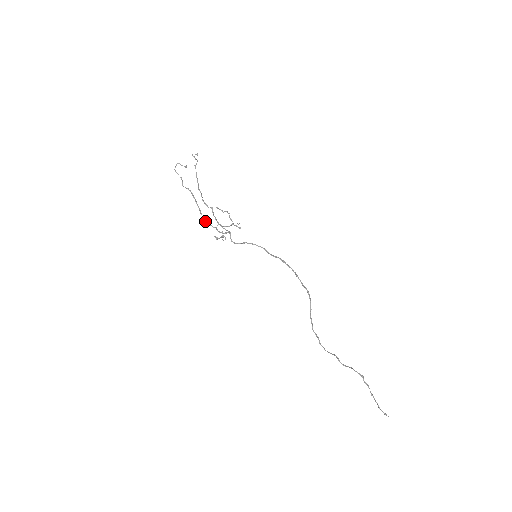
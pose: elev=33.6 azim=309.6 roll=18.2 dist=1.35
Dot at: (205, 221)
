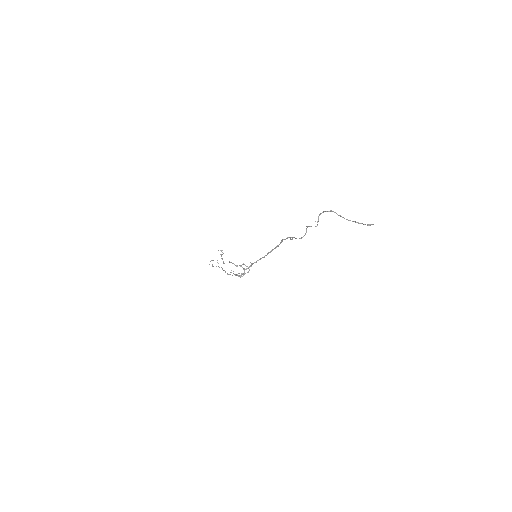
Dot at: (227, 274)
